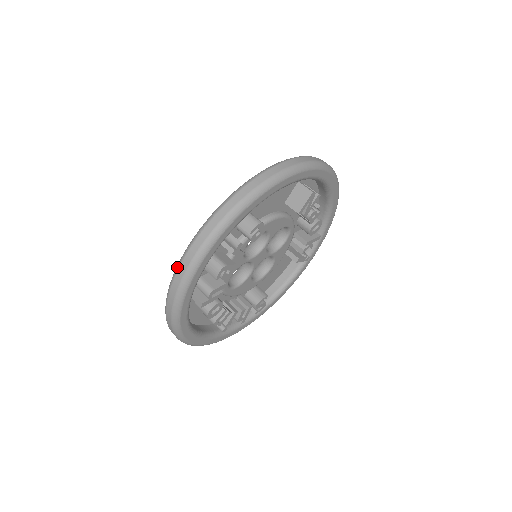
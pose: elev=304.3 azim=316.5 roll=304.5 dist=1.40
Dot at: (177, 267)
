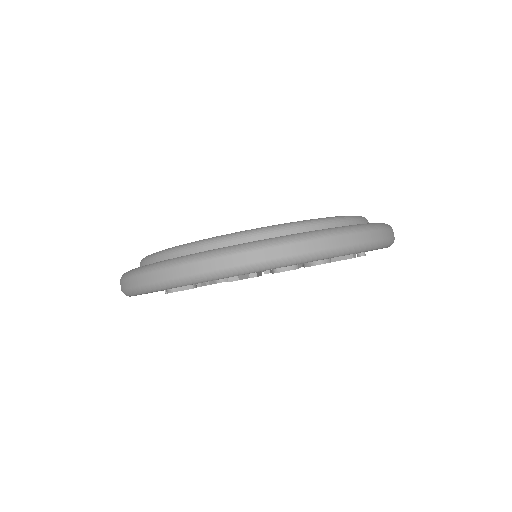
Dot at: occluded
